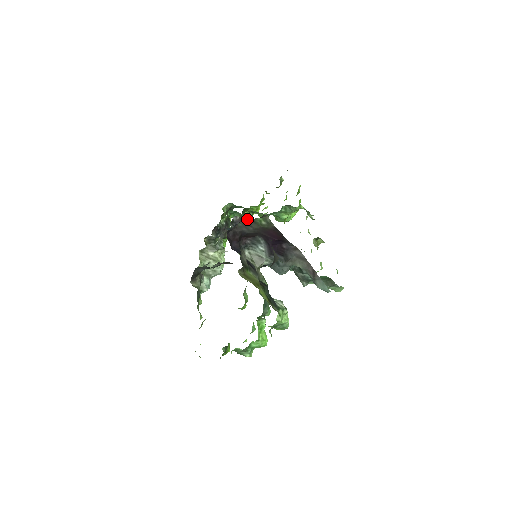
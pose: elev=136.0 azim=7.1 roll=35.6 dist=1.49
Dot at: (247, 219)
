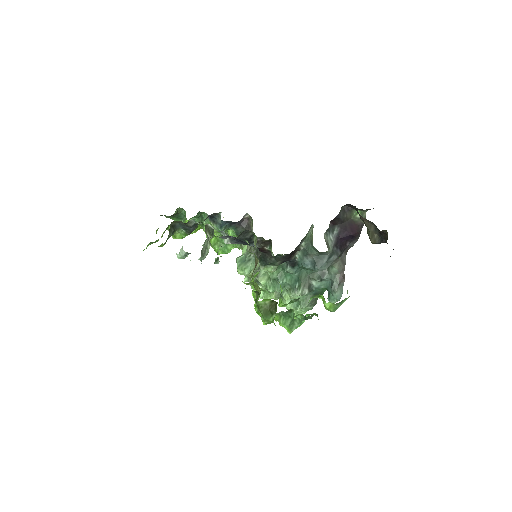
Dot at: (348, 207)
